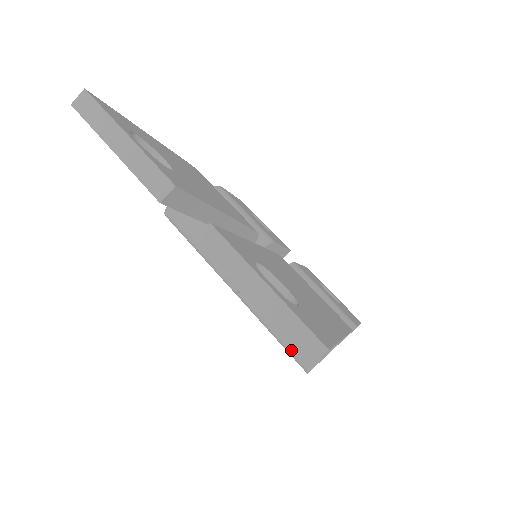
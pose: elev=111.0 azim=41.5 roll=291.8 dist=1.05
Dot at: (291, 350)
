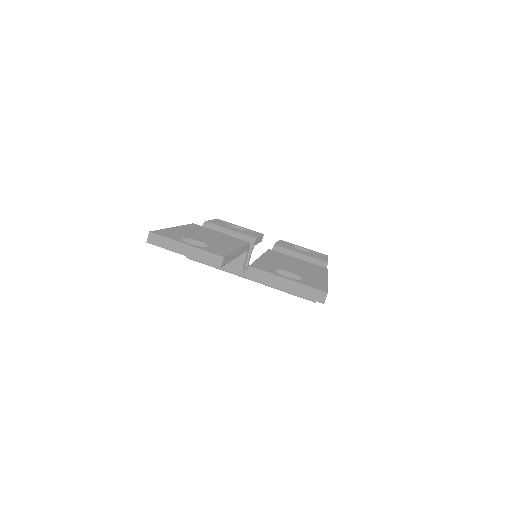
Dot at: occluded
